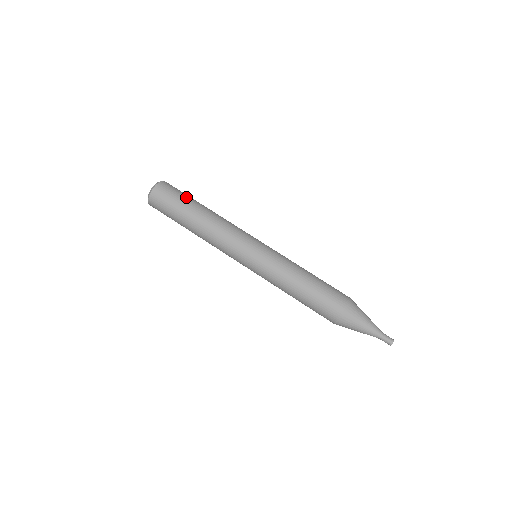
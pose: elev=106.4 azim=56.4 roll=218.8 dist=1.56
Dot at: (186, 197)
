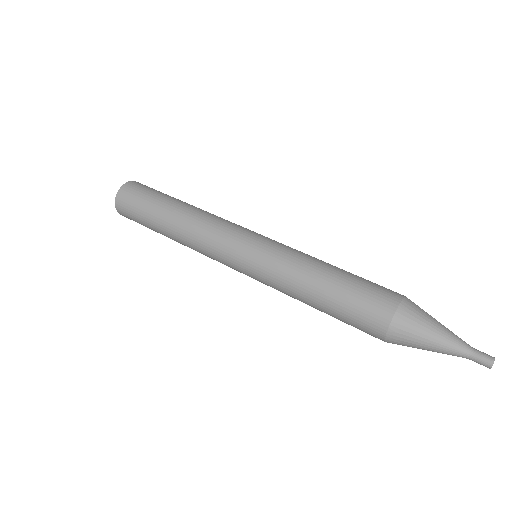
Dot at: occluded
